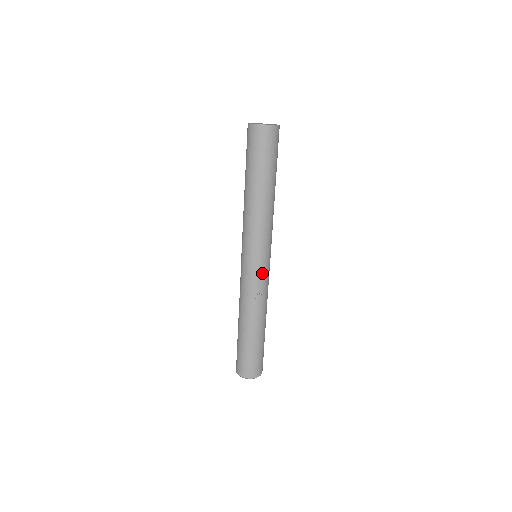
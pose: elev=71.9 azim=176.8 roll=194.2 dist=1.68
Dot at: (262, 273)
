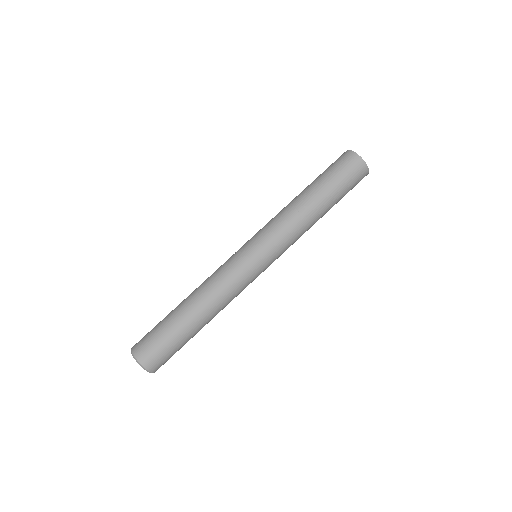
Dot at: (248, 268)
